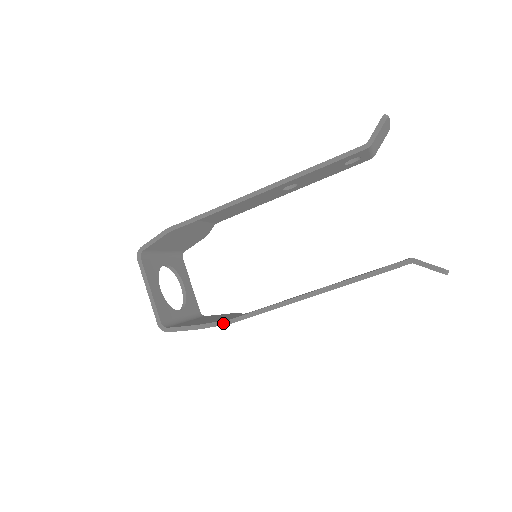
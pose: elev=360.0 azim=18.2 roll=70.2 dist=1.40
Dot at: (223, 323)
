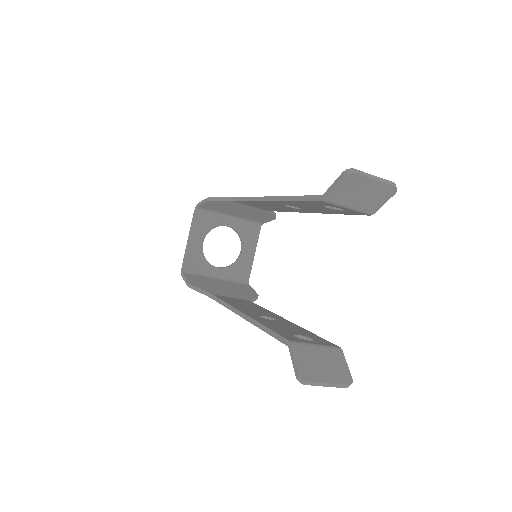
Dot at: (206, 294)
